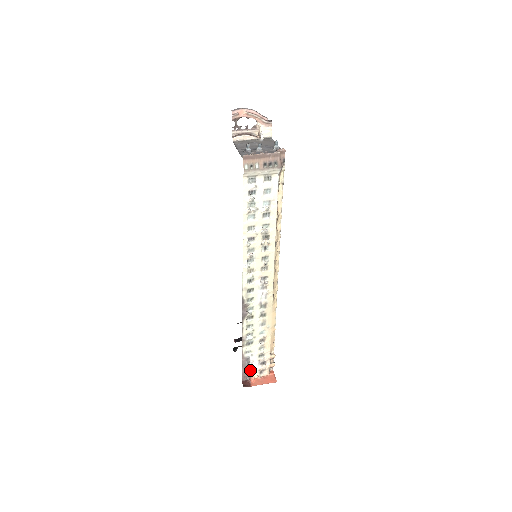
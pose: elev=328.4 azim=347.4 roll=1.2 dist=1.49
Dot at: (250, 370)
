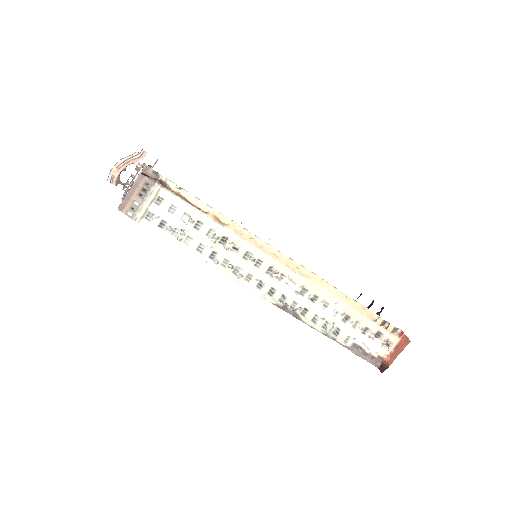
Dot at: (373, 352)
